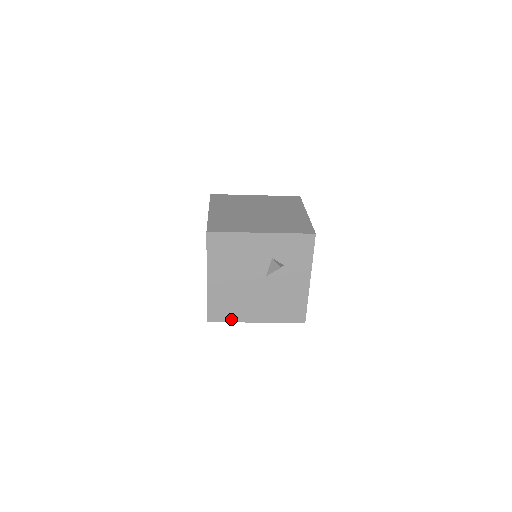
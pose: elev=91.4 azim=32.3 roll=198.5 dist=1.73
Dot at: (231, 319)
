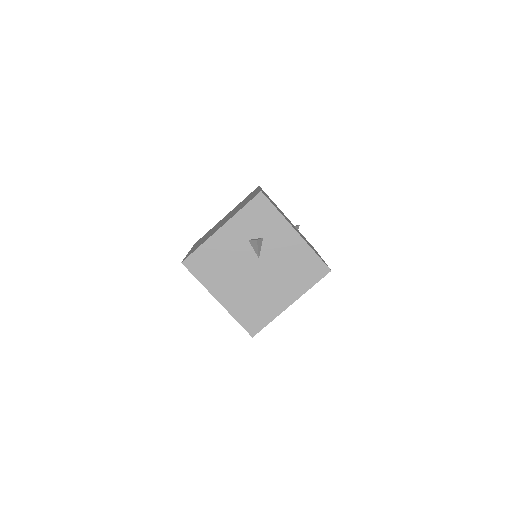
Dot at: (268, 319)
